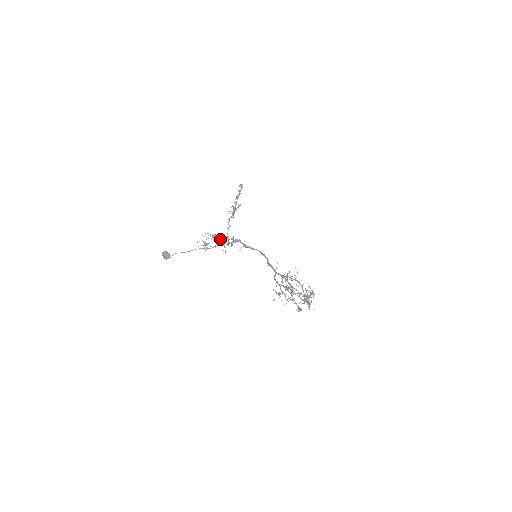
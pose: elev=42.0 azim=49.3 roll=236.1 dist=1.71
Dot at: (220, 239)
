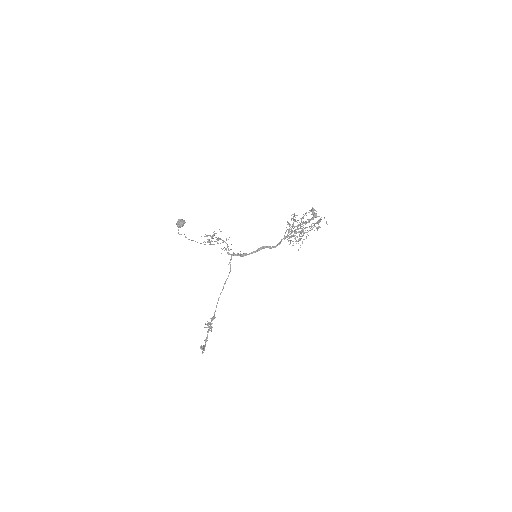
Dot at: occluded
